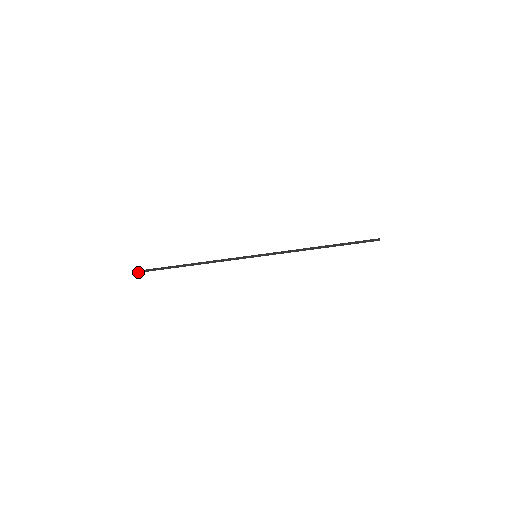
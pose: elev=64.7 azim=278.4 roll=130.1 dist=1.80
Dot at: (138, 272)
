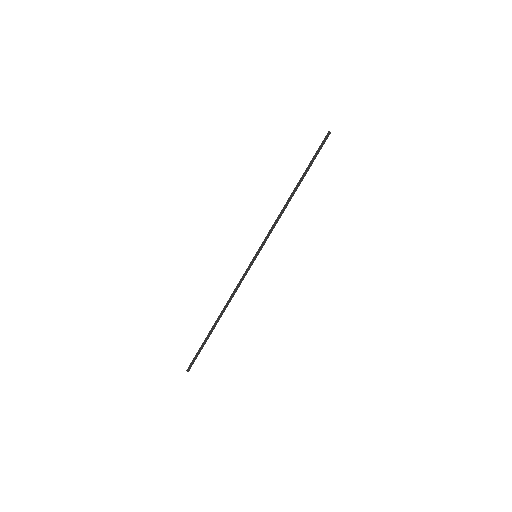
Dot at: (189, 370)
